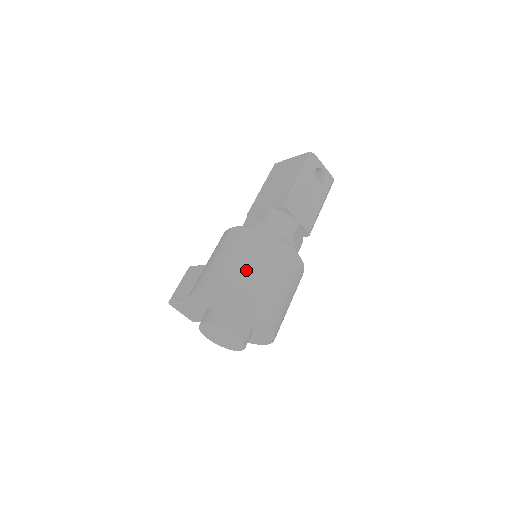
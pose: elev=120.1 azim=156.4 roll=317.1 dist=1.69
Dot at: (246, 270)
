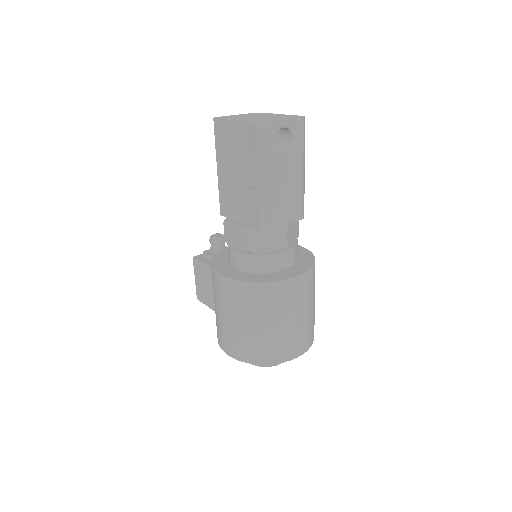
Dot at: (260, 332)
